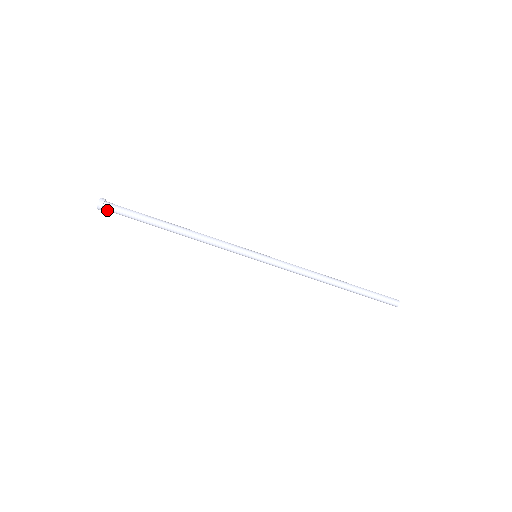
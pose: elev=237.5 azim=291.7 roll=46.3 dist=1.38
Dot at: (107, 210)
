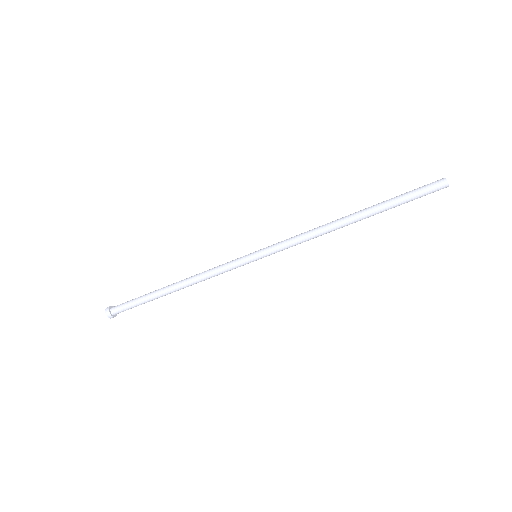
Dot at: (118, 313)
